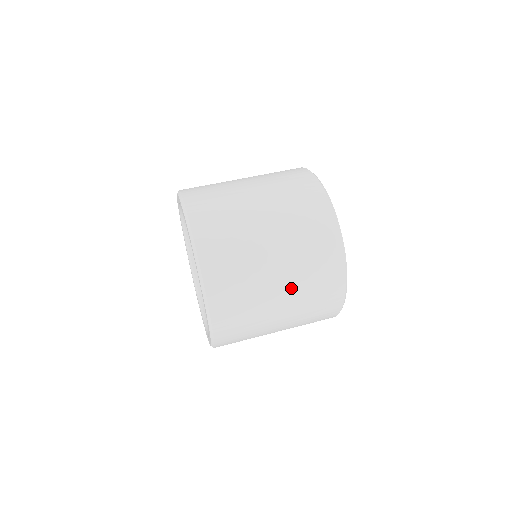
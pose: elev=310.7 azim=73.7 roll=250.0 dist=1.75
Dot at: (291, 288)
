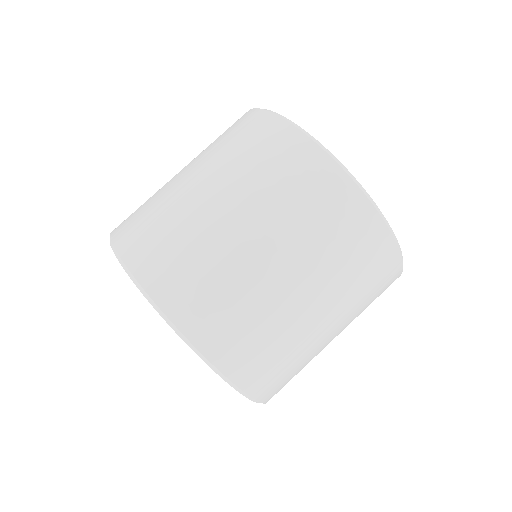
Dot at: (290, 250)
